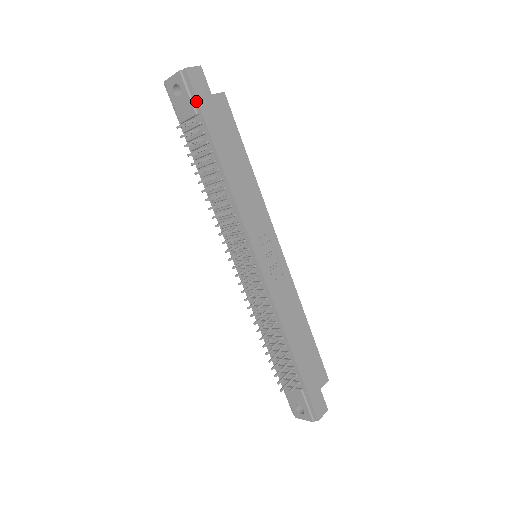
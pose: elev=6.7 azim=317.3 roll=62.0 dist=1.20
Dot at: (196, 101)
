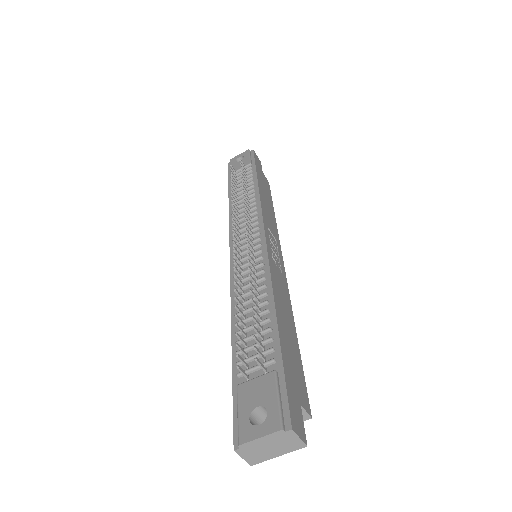
Dot at: (253, 160)
